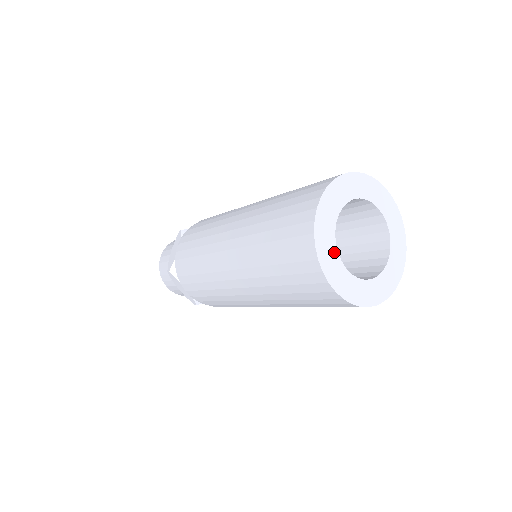
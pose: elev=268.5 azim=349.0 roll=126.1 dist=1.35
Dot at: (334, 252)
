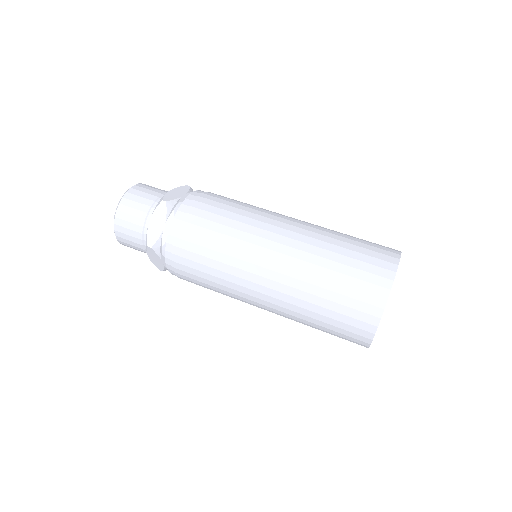
Dot at: occluded
